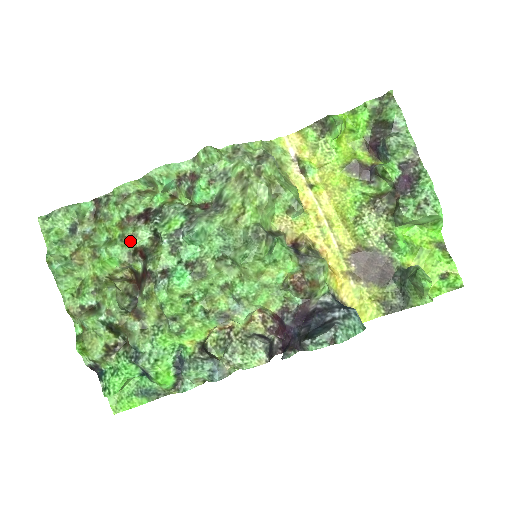
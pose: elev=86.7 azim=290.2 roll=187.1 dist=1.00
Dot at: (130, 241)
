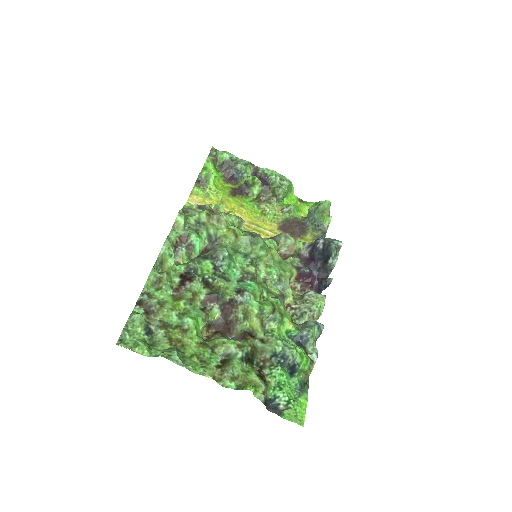
Dot at: (195, 300)
